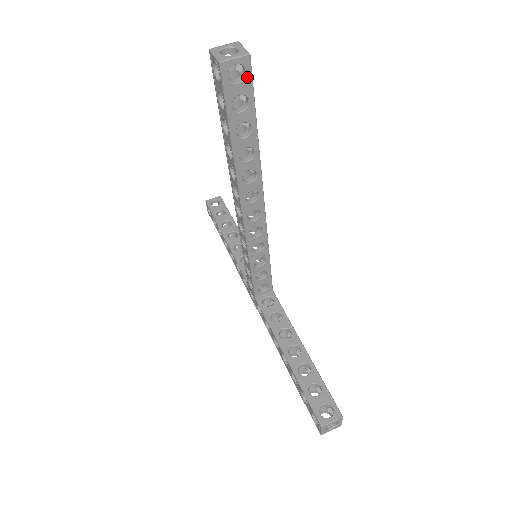
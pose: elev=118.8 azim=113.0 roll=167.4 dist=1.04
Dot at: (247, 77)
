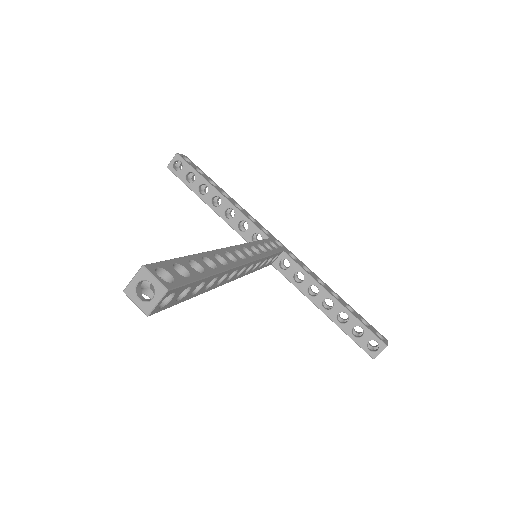
Dot at: (177, 291)
